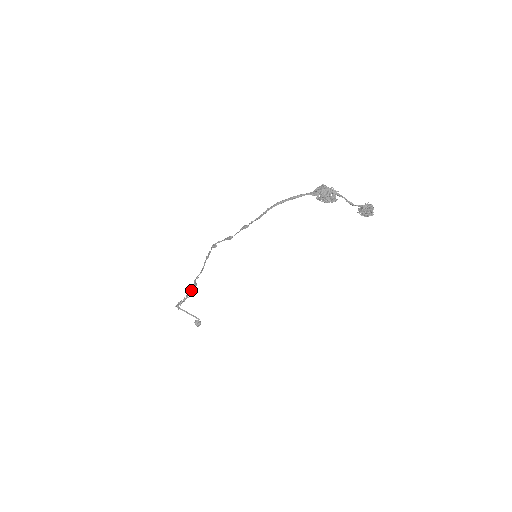
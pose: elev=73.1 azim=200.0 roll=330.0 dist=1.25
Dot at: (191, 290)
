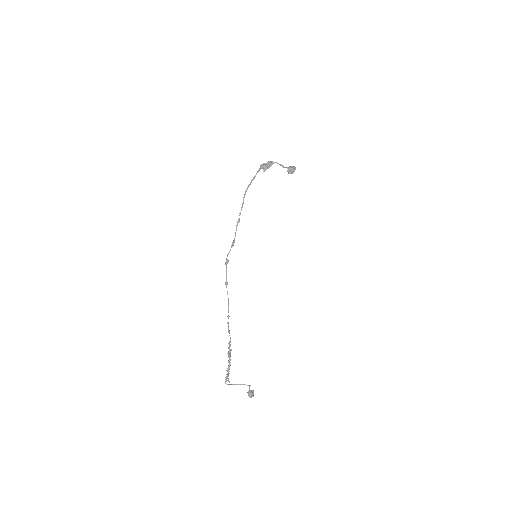
Dot at: (229, 351)
